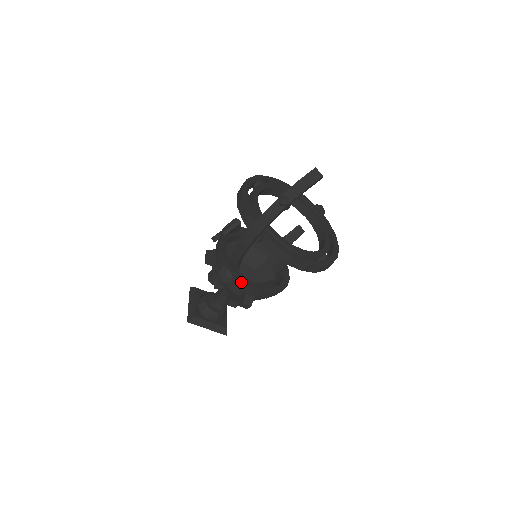
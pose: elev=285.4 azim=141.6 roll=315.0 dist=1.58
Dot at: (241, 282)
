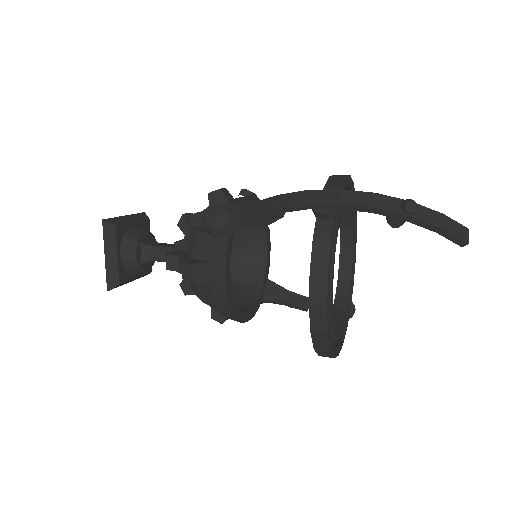
Dot at: (224, 242)
